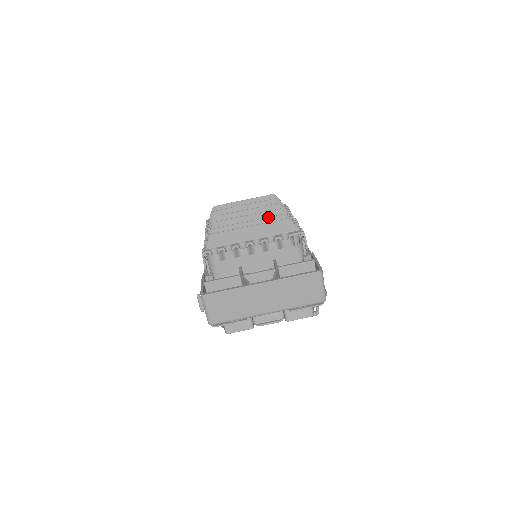
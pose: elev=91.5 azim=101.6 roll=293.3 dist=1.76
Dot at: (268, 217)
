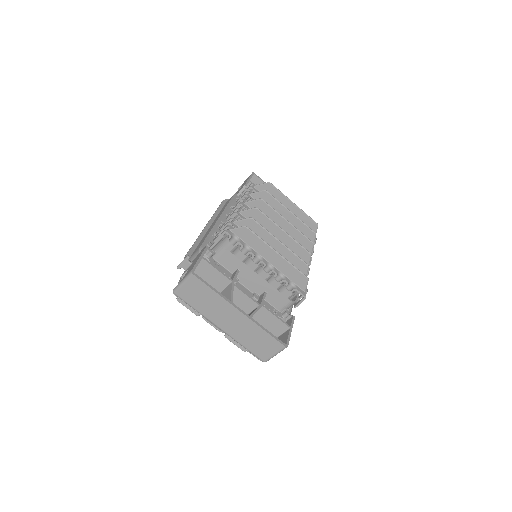
Dot at: (296, 255)
